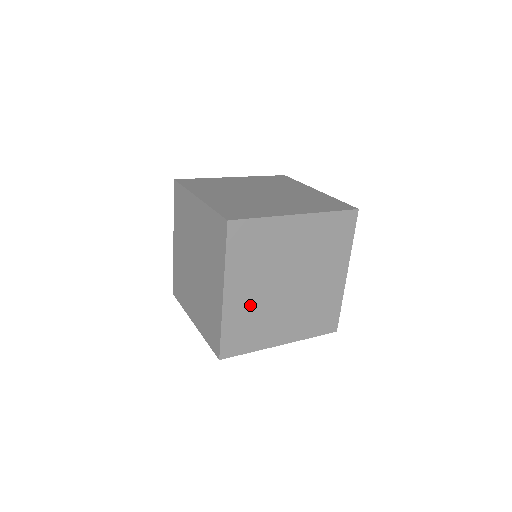
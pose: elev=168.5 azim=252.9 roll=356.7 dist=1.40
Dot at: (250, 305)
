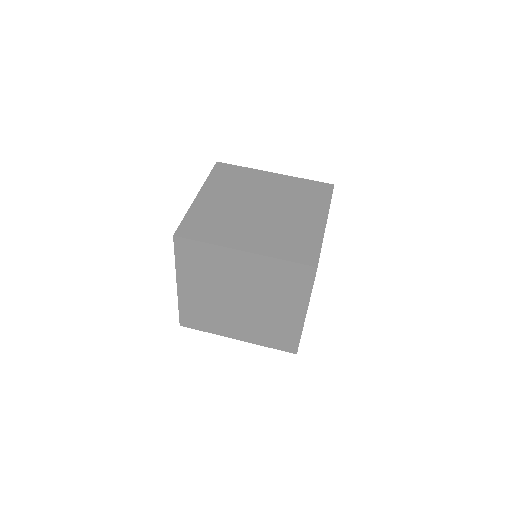
Dot at: (218, 209)
